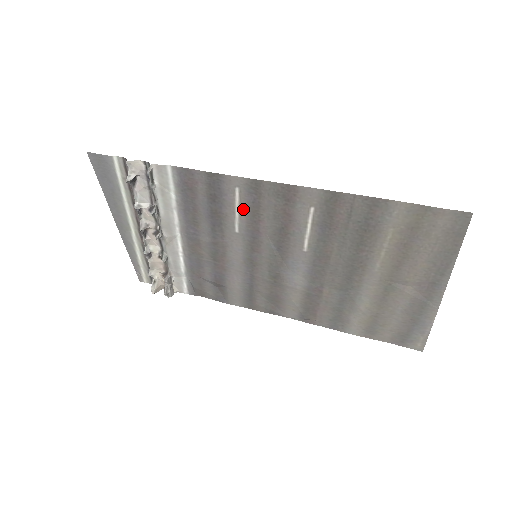
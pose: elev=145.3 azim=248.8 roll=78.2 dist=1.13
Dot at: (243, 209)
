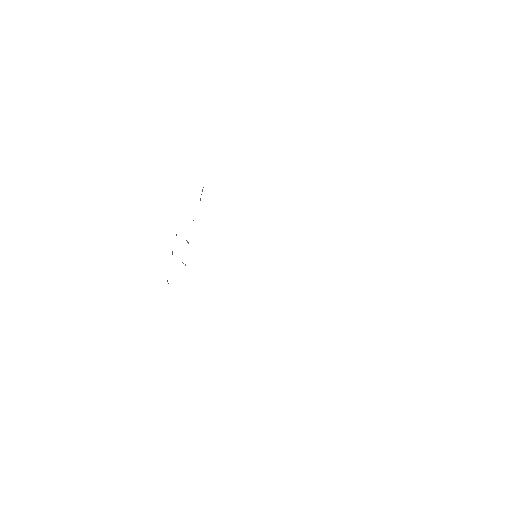
Dot at: occluded
